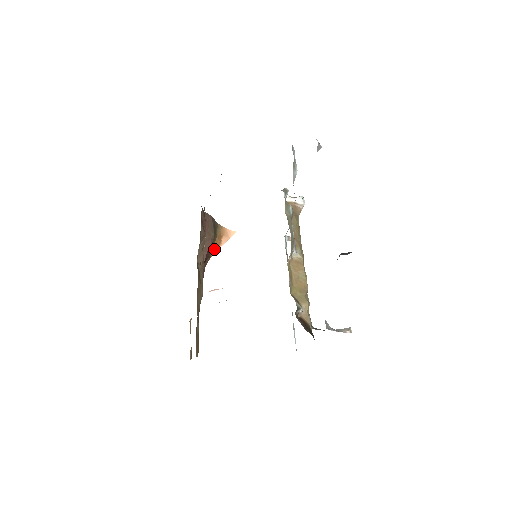
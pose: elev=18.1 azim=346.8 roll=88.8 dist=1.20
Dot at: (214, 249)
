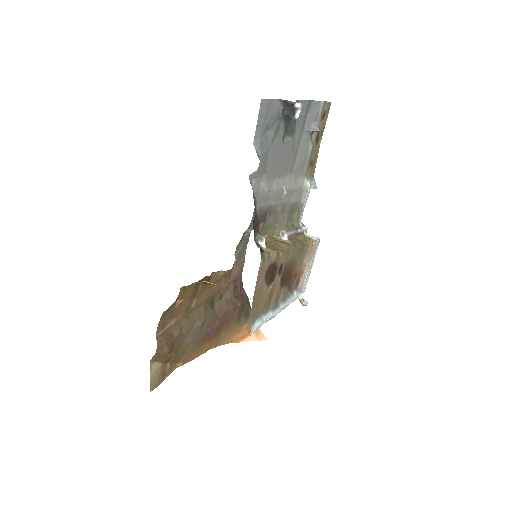
Dot at: (239, 336)
